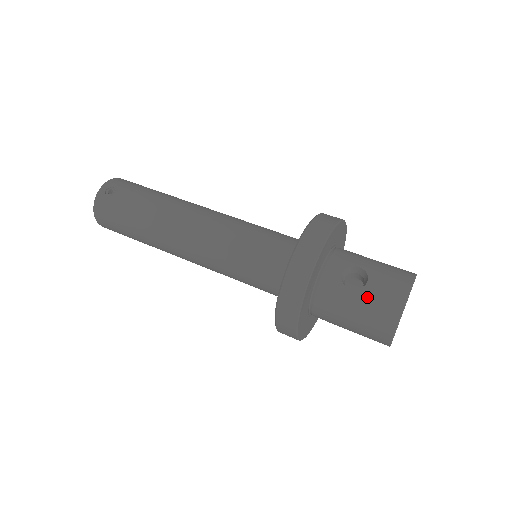
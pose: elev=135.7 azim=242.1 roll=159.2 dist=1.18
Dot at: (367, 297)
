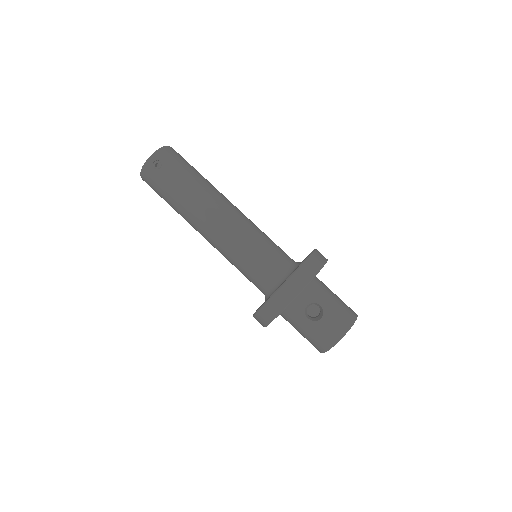
Dot at: (316, 328)
